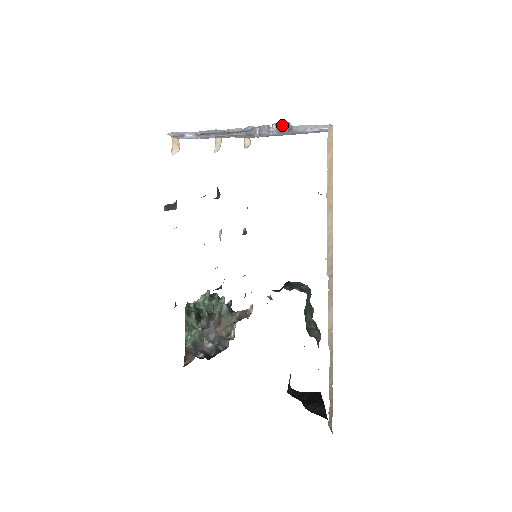
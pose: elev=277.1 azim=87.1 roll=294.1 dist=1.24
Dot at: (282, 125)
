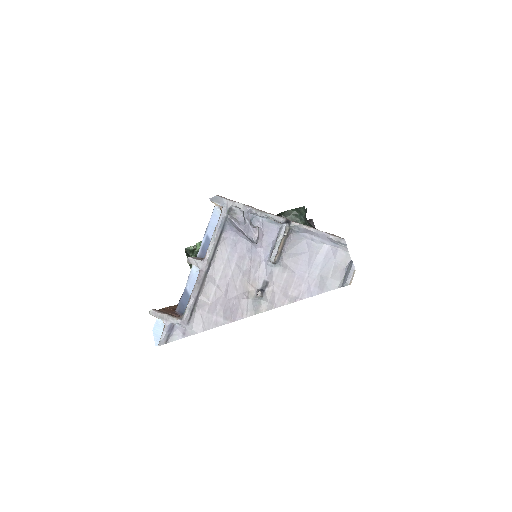
Dot at: (280, 245)
